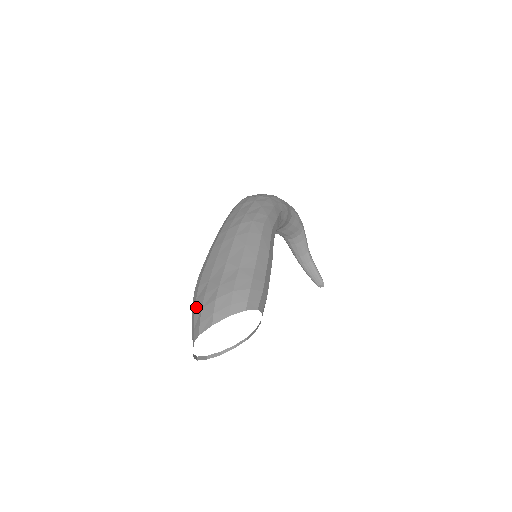
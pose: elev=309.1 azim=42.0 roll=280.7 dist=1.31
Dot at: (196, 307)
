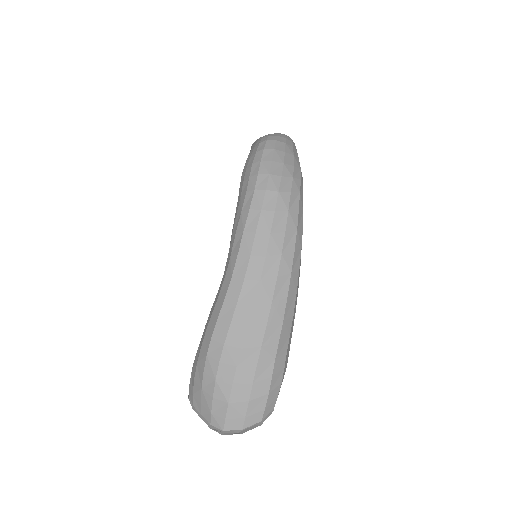
Dot at: (217, 392)
